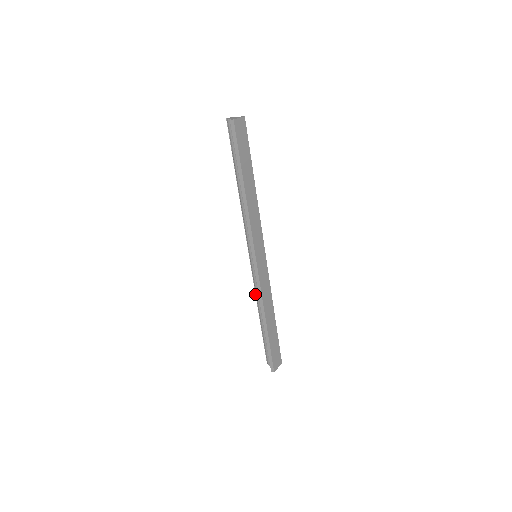
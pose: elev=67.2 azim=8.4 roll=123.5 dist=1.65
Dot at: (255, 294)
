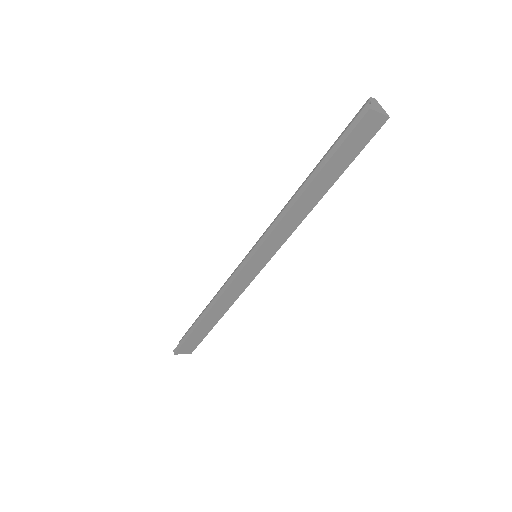
Dot at: occluded
